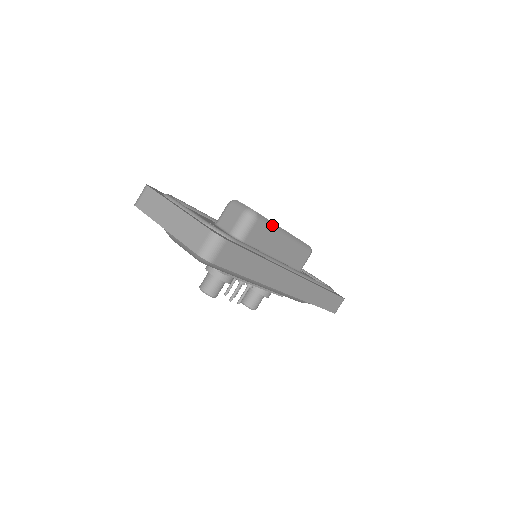
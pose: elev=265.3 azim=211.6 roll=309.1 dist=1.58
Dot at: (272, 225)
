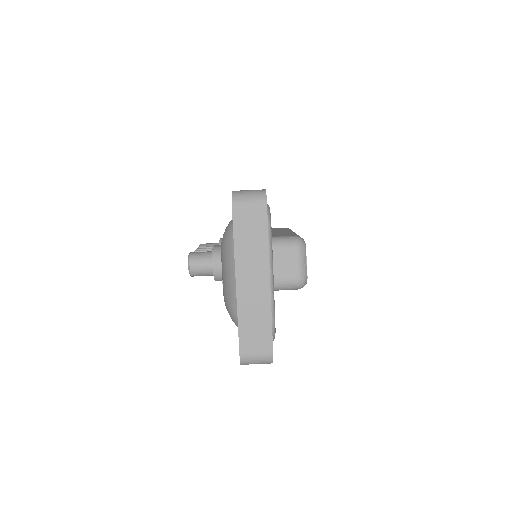
Dot at: occluded
